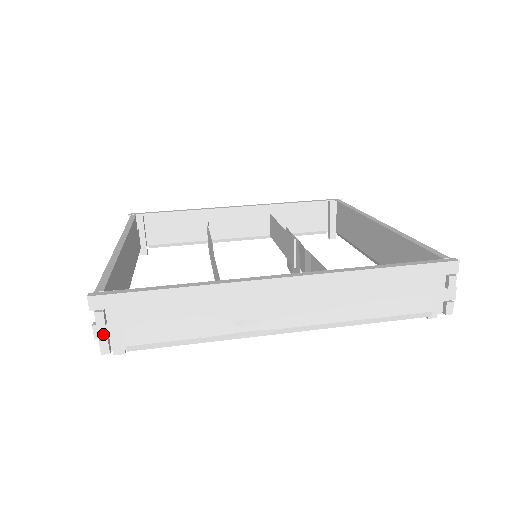
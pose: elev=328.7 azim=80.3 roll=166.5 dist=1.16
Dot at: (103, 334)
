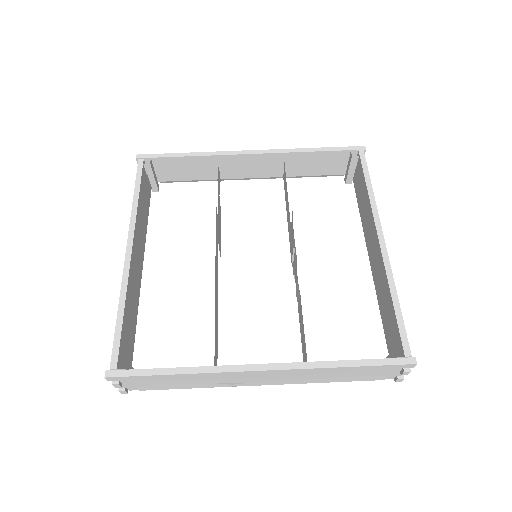
Dot at: occluded
